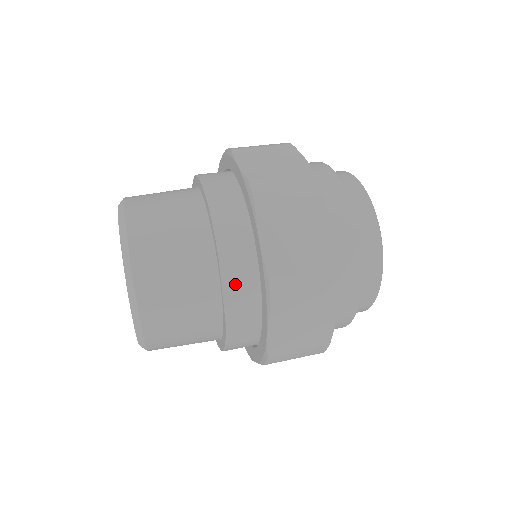
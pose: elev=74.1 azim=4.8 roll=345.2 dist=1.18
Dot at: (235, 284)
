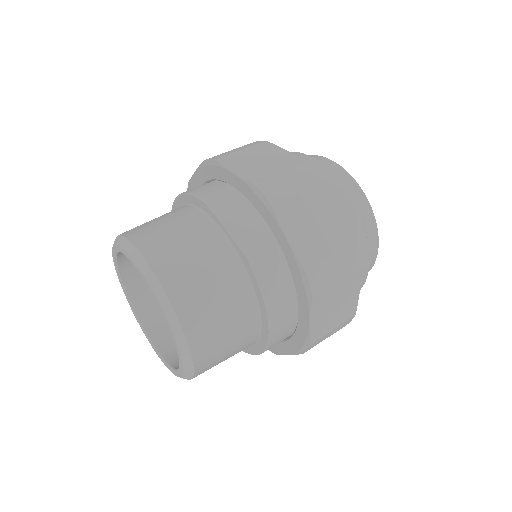
Dot at: (234, 222)
